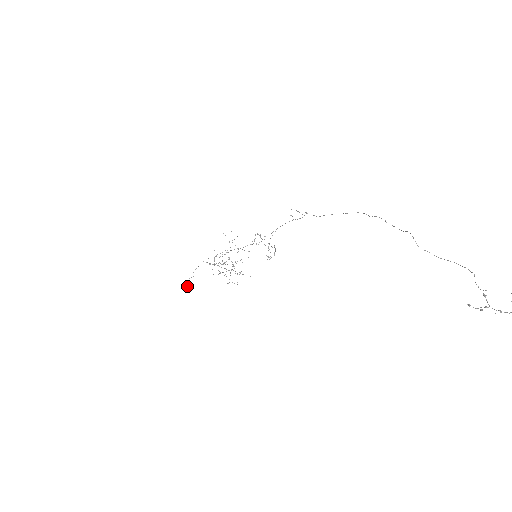
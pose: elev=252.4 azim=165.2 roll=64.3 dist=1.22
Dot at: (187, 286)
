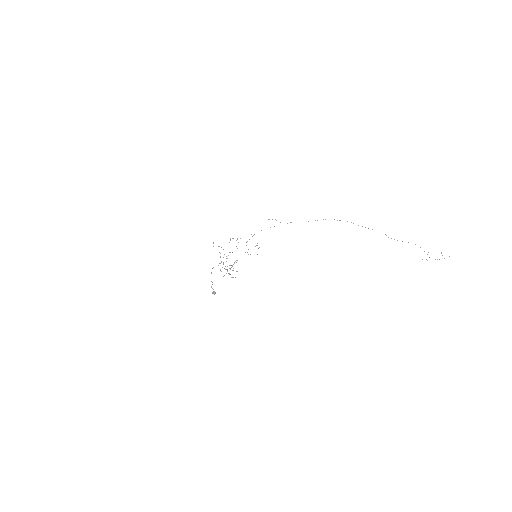
Dot at: (215, 292)
